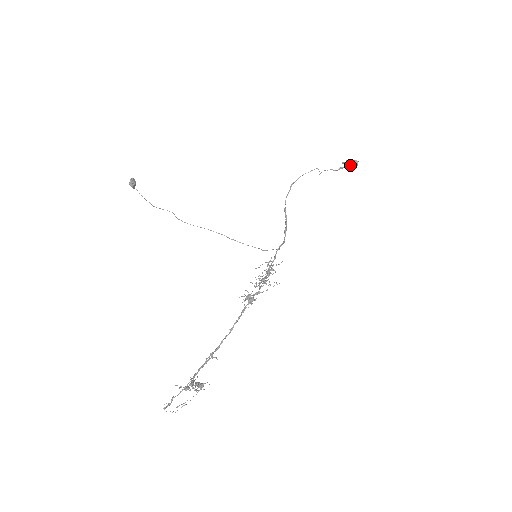
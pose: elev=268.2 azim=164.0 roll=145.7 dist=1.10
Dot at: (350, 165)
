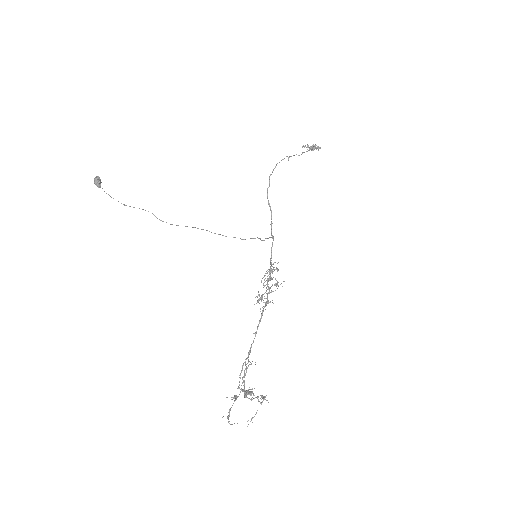
Dot at: (310, 149)
